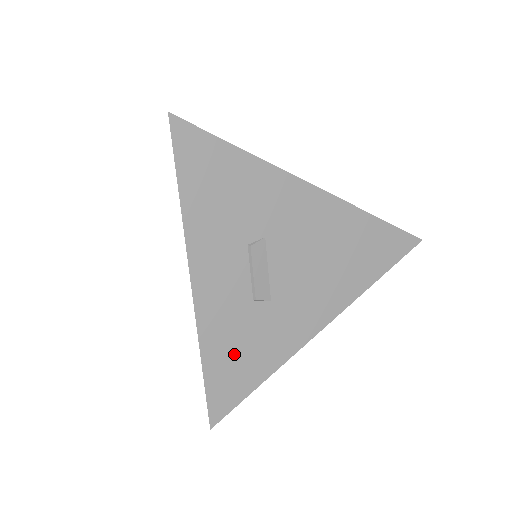
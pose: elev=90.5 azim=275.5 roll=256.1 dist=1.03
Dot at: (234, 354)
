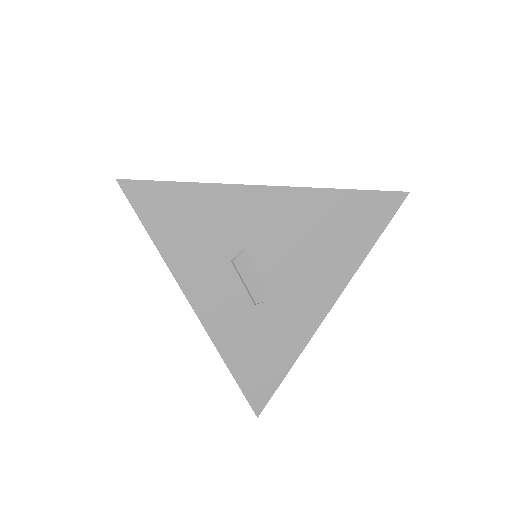
Dot at: (255, 353)
